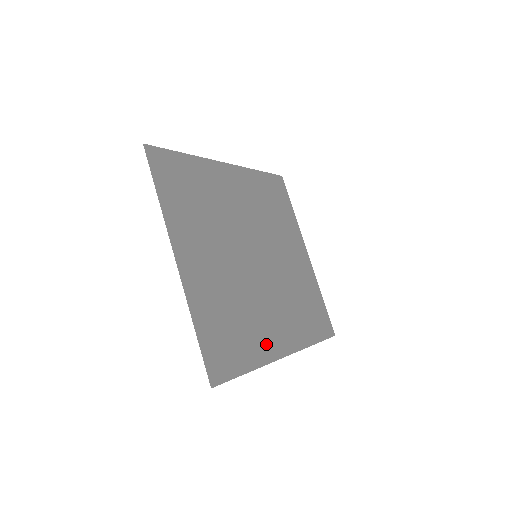
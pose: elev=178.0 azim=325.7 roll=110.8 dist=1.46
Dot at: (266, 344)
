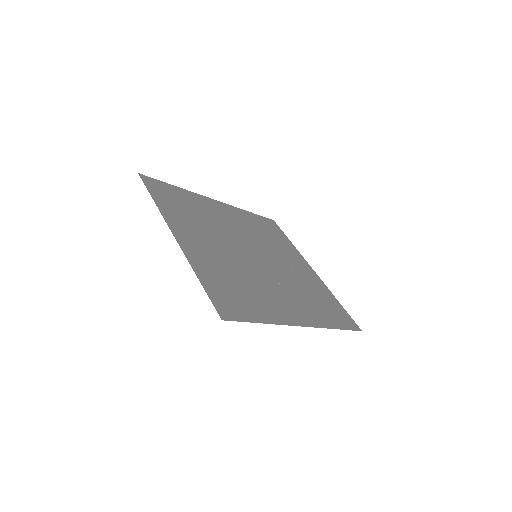
Dot at: (279, 312)
